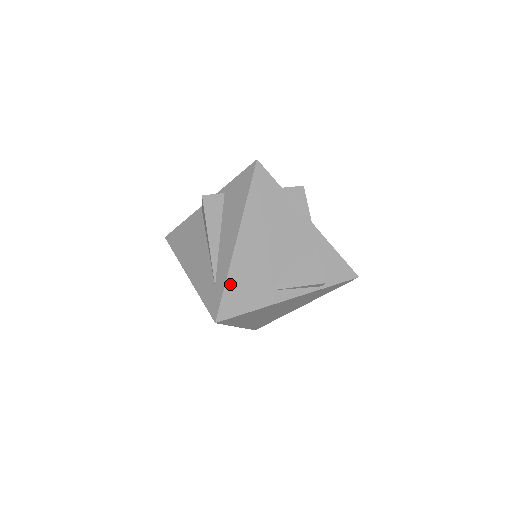
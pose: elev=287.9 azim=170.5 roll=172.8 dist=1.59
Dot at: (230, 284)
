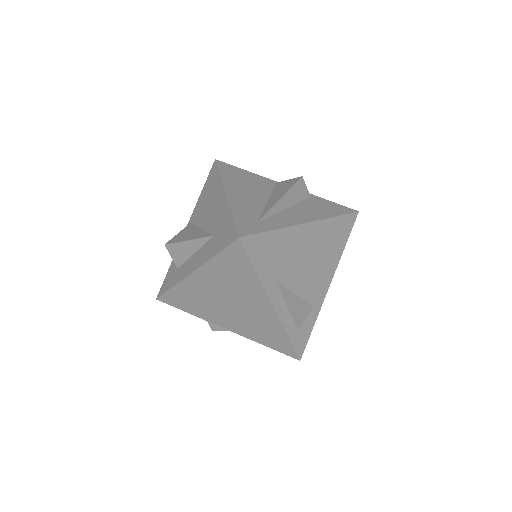
Dot at: (273, 235)
